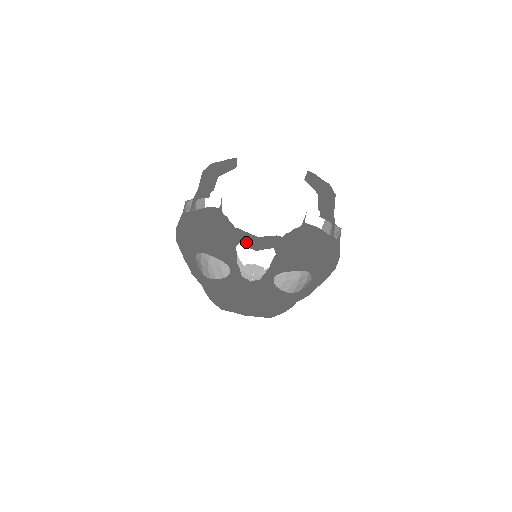
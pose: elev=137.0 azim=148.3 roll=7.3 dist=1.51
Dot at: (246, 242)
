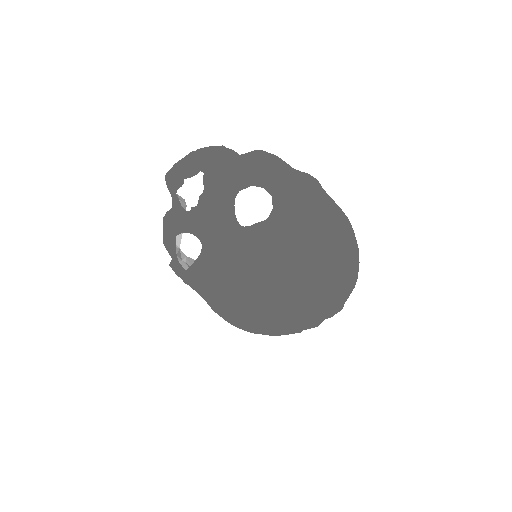
Dot at: (176, 179)
